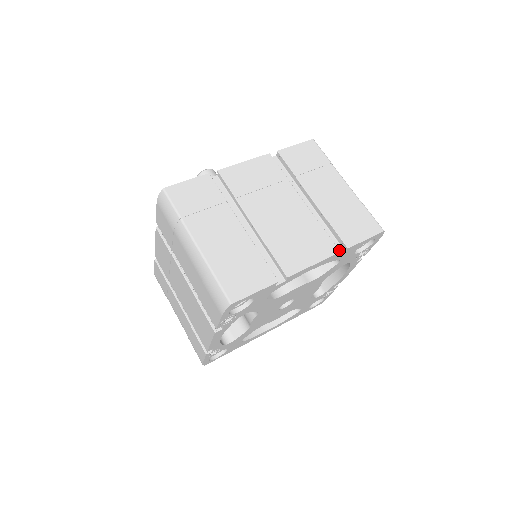
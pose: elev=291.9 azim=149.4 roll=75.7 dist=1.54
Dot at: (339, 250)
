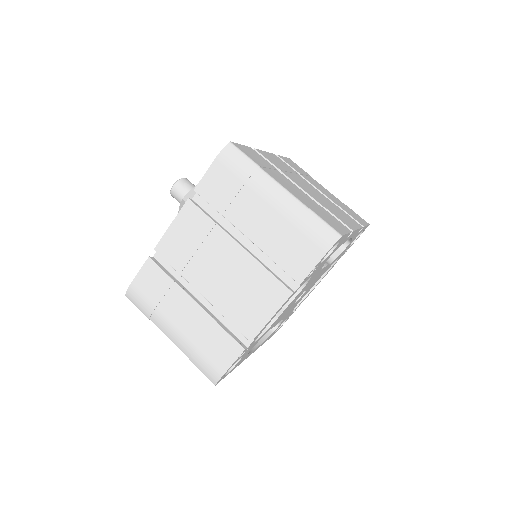
Dot at: (361, 226)
